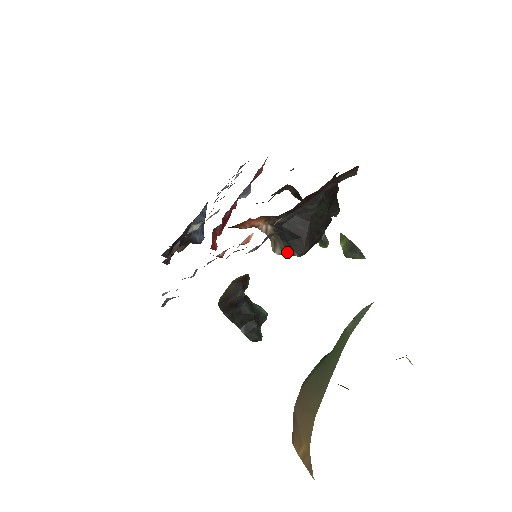
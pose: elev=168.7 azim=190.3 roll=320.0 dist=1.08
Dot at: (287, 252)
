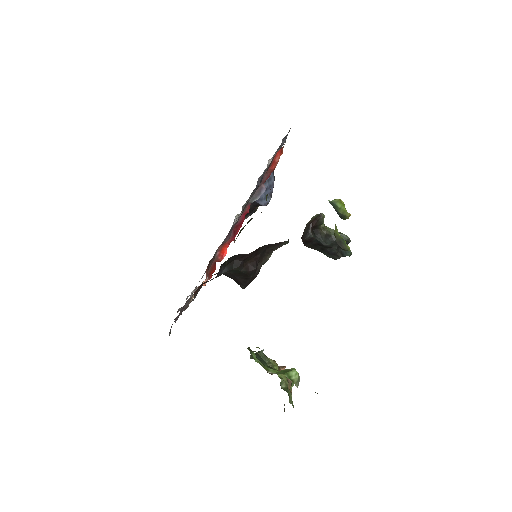
Dot at: occluded
